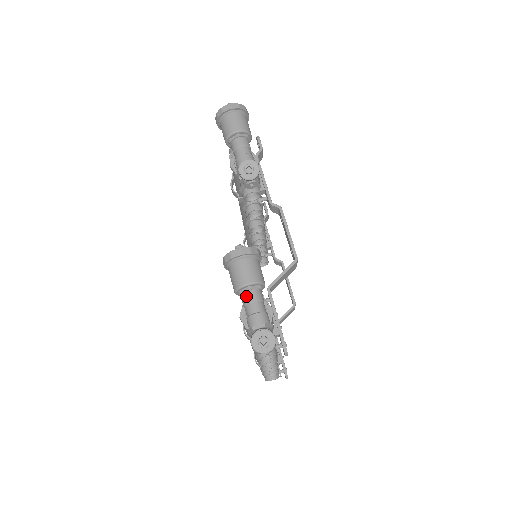
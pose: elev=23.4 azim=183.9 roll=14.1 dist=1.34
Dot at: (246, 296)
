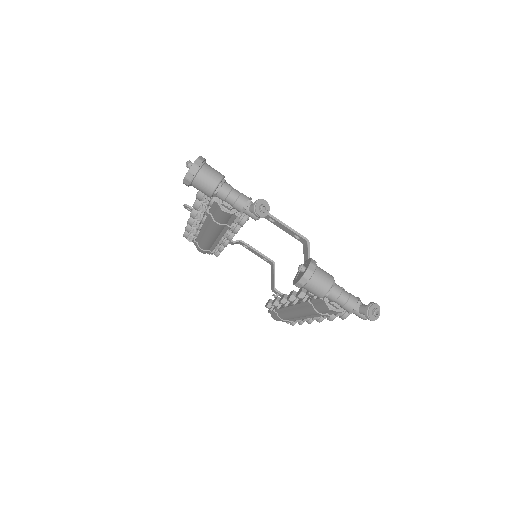
Dot at: (334, 294)
